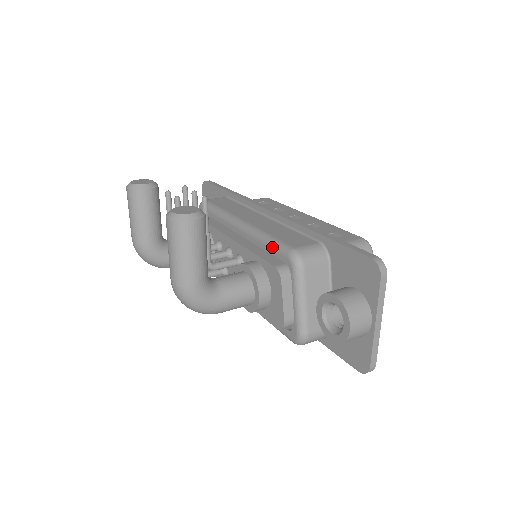
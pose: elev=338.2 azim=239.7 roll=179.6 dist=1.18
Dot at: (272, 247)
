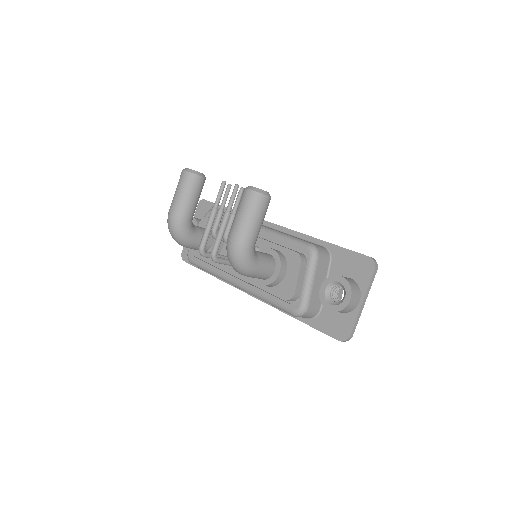
Dot at: (292, 241)
